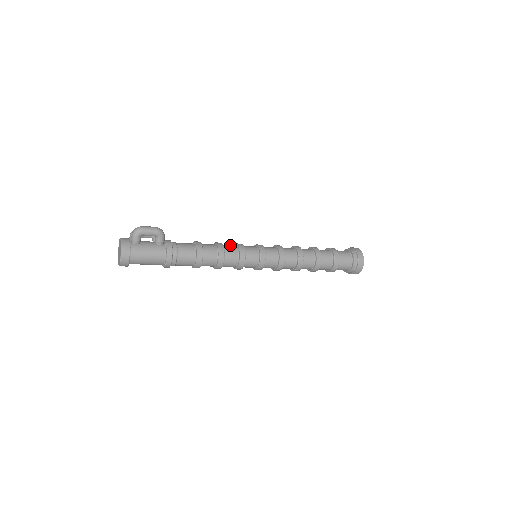
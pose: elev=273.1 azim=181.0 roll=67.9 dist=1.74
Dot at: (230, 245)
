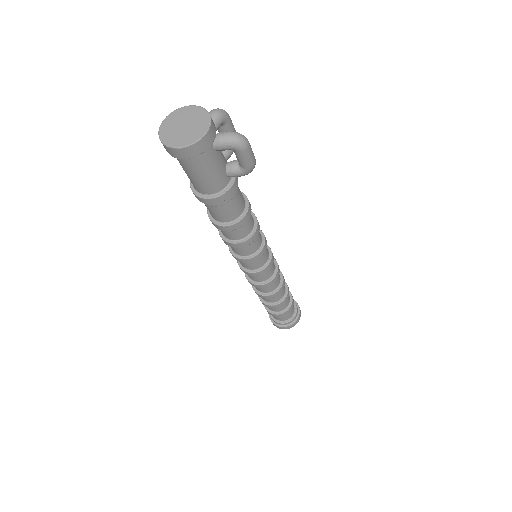
Dot at: occluded
